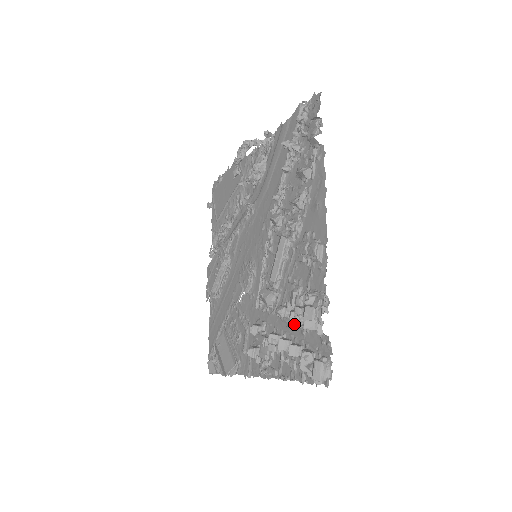
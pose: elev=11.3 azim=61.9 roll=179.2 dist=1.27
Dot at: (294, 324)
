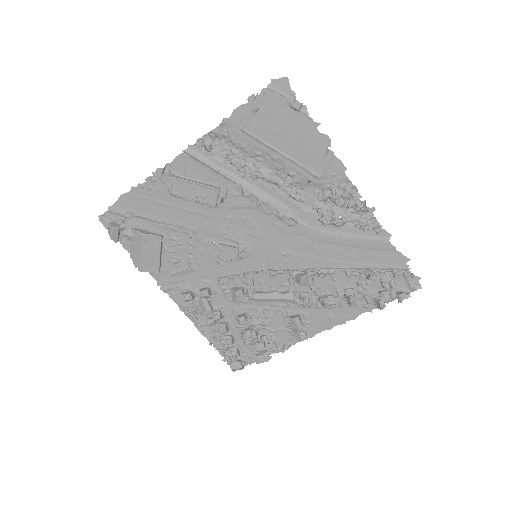
Dot at: (247, 345)
